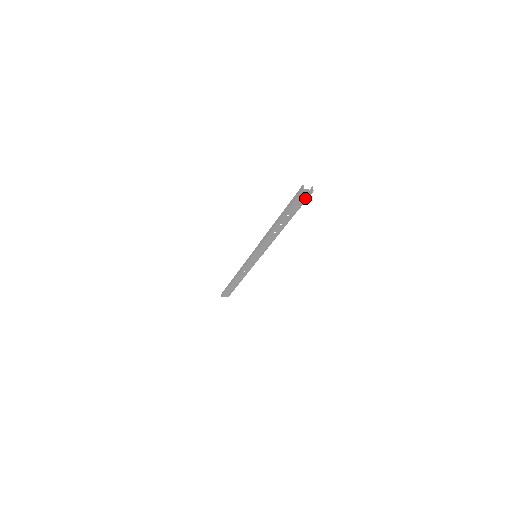
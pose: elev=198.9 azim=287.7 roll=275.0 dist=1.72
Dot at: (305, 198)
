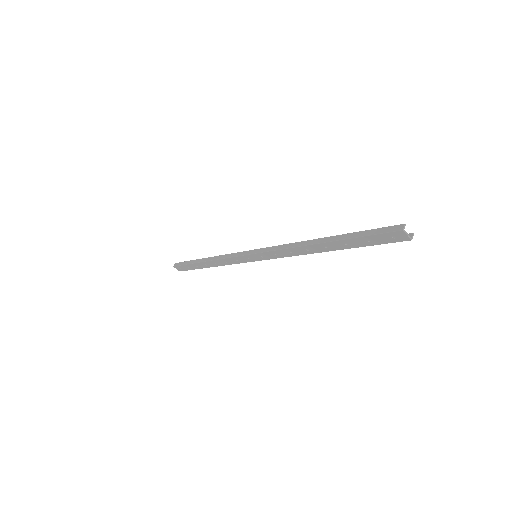
Dot at: (391, 240)
